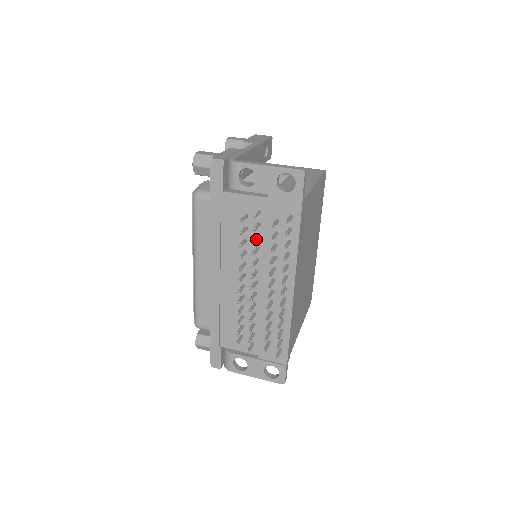
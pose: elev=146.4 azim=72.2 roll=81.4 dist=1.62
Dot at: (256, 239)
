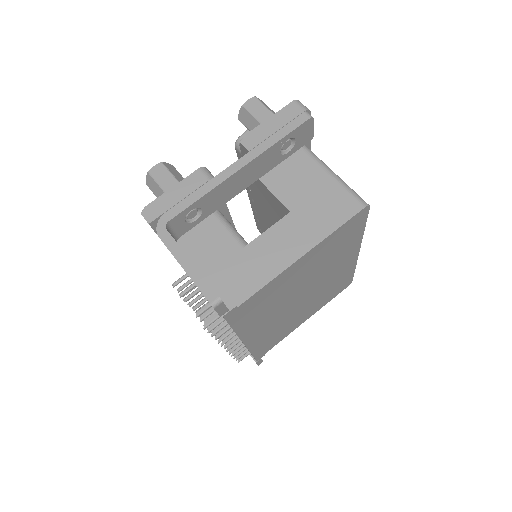
Dot at: (194, 301)
